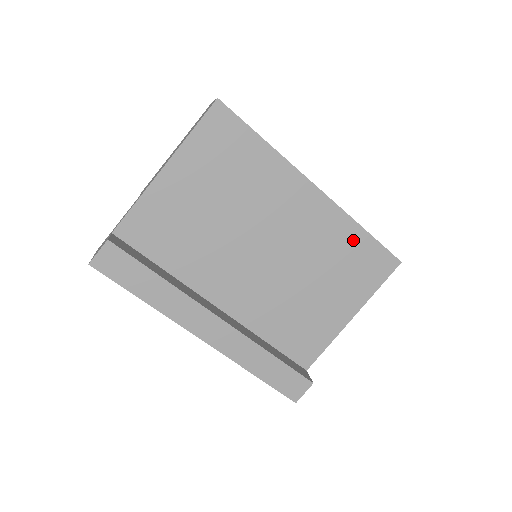
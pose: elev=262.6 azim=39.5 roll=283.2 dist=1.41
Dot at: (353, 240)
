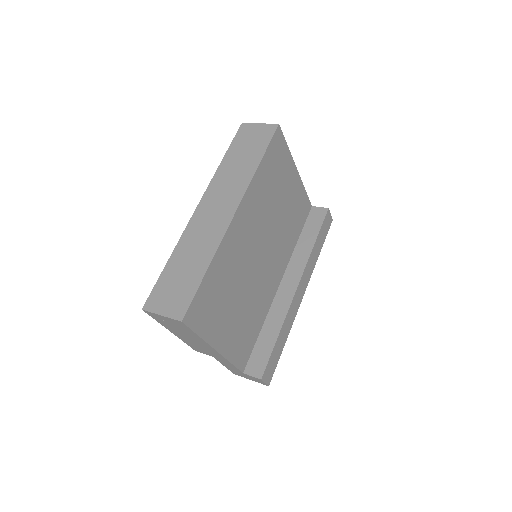
Dot at: (264, 174)
